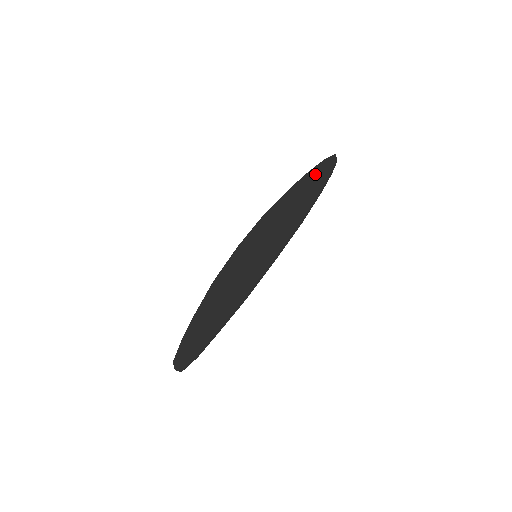
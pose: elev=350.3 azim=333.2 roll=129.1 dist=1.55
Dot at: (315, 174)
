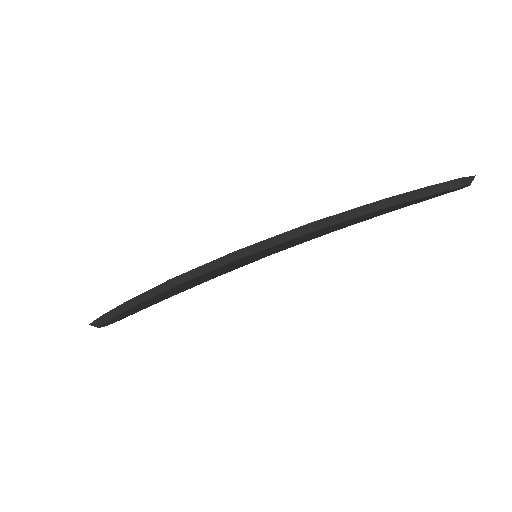
Dot at: occluded
